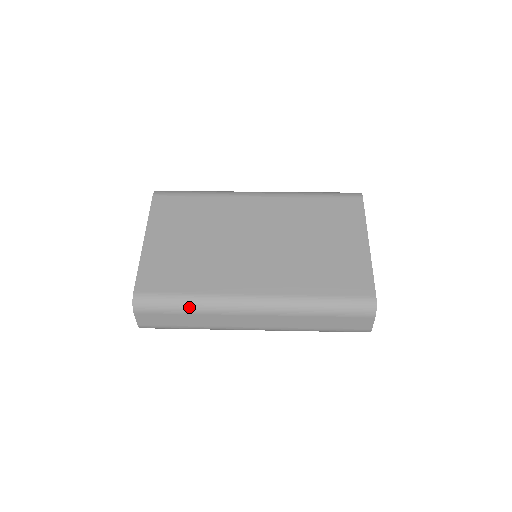
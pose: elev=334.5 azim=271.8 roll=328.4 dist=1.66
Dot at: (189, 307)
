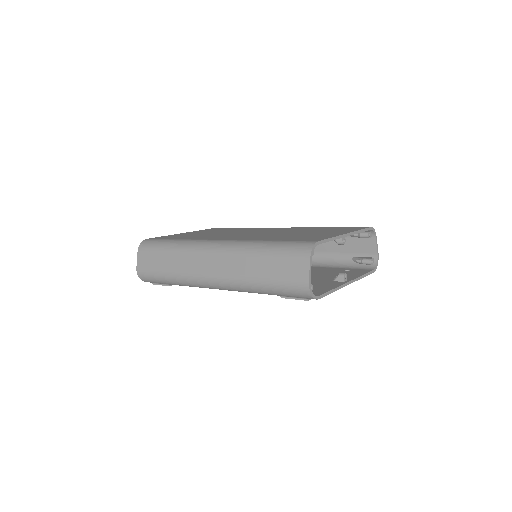
Dot at: (171, 246)
